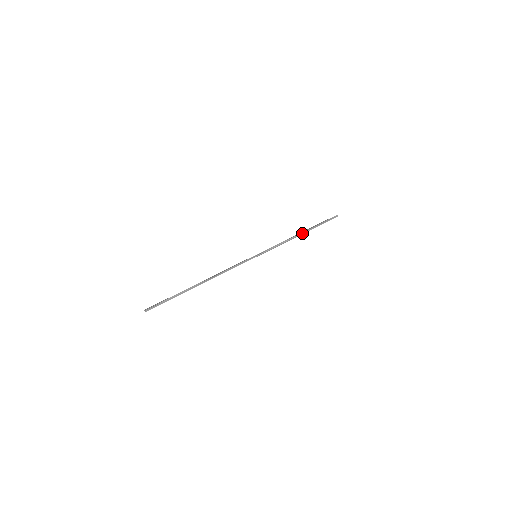
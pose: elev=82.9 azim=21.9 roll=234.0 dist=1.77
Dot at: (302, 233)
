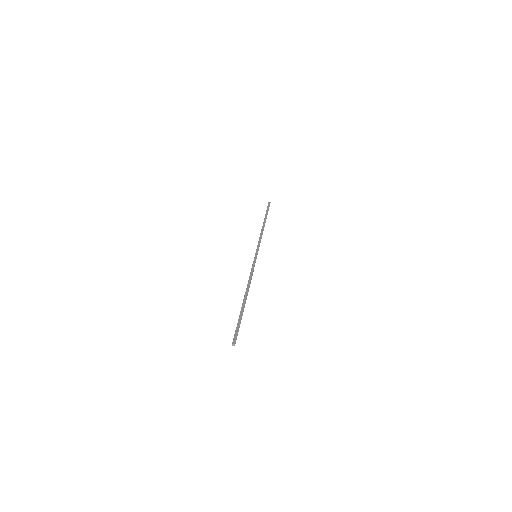
Dot at: occluded
